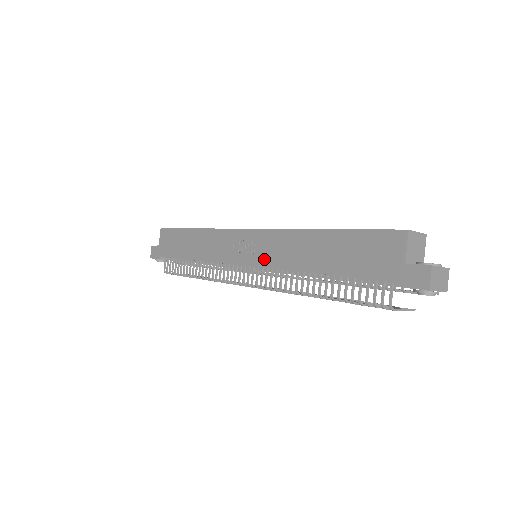
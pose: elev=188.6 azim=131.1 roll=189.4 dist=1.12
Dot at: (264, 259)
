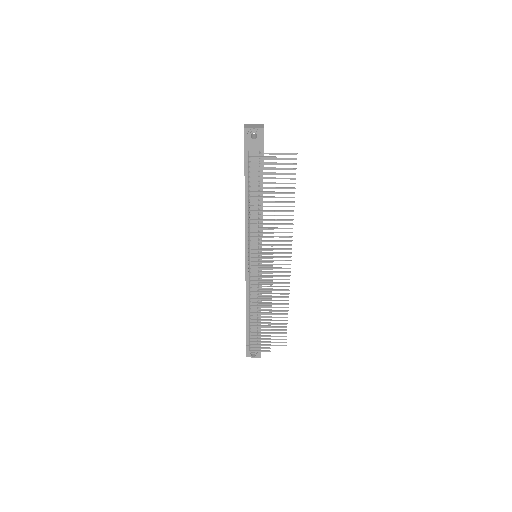
Dot at: occluded
